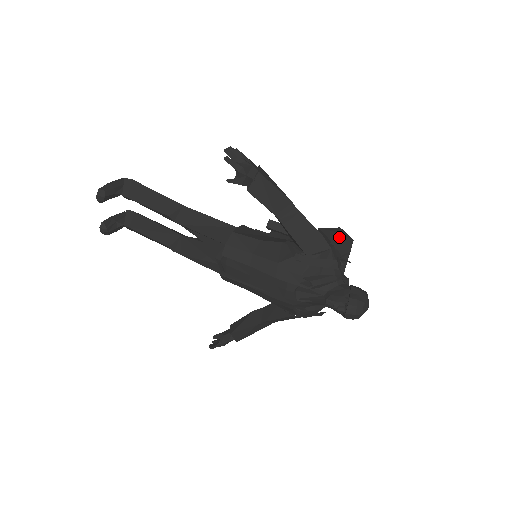
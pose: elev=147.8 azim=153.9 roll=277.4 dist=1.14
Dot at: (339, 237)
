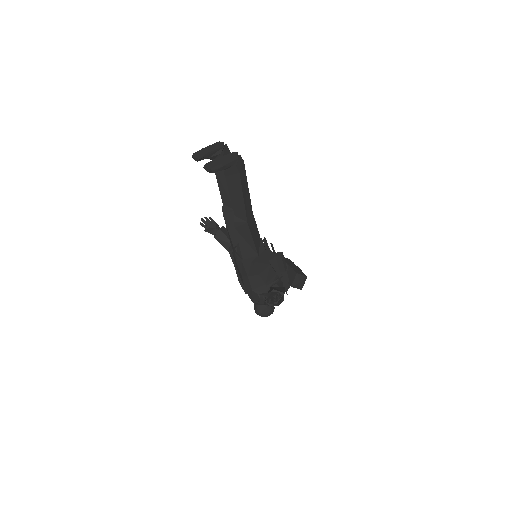
Dot at: (297, 286)
